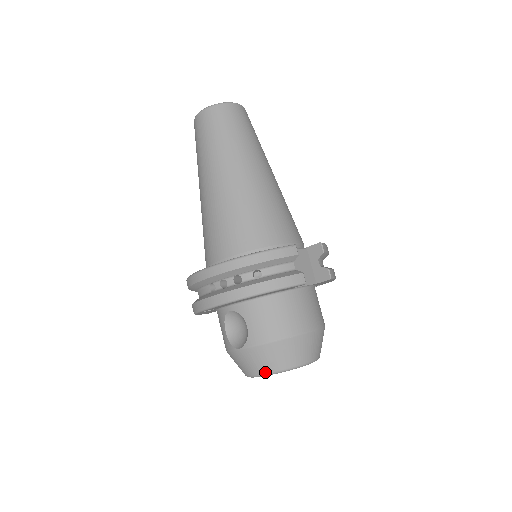
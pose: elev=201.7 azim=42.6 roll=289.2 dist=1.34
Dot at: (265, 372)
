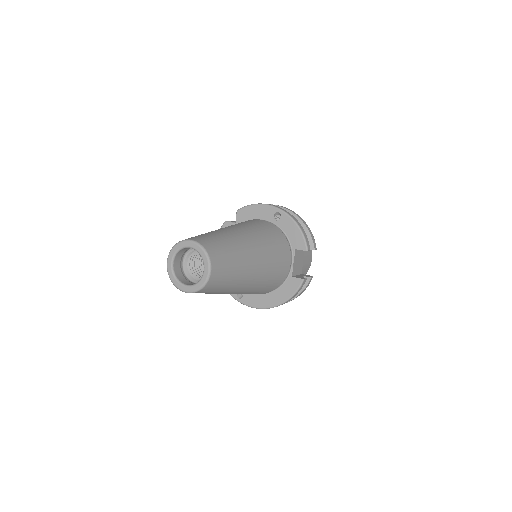
Dot at: occluded
